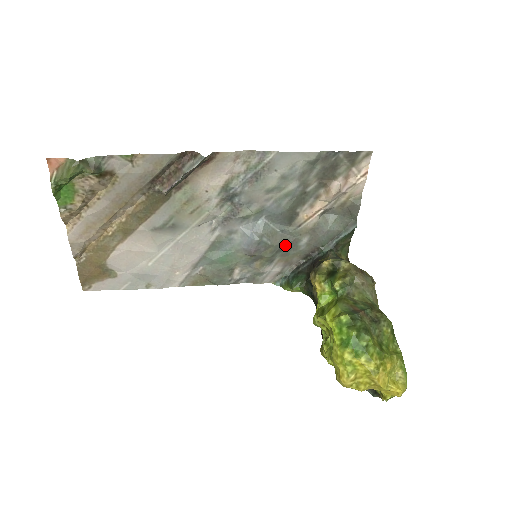
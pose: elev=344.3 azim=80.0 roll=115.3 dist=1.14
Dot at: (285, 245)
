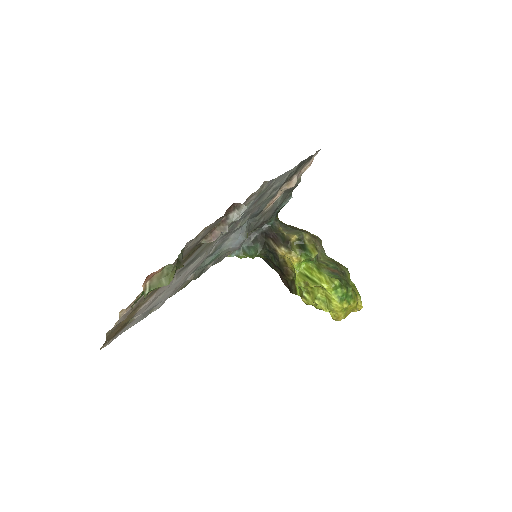
Dot at: occluded
